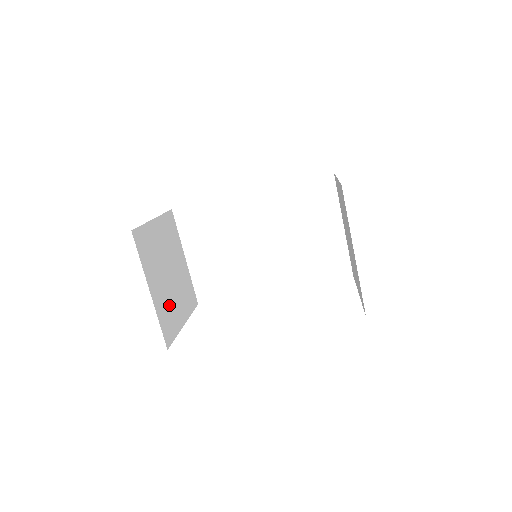
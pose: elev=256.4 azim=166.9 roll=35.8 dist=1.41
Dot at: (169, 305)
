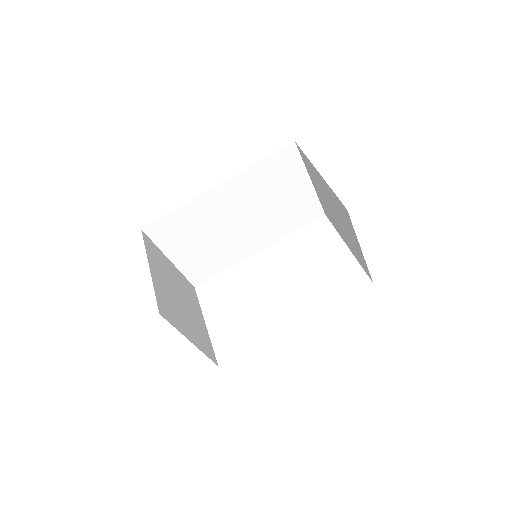
Dot at: (197, 328)
